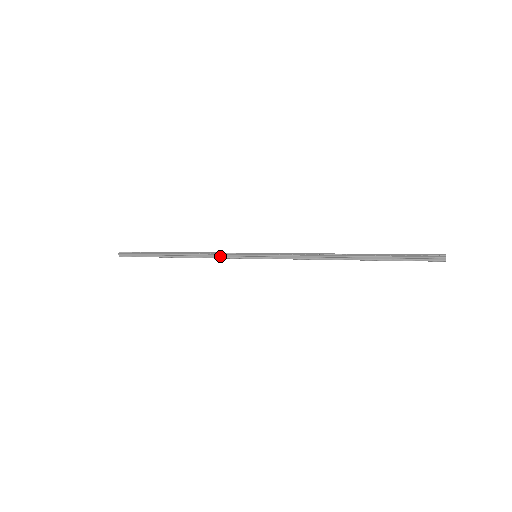
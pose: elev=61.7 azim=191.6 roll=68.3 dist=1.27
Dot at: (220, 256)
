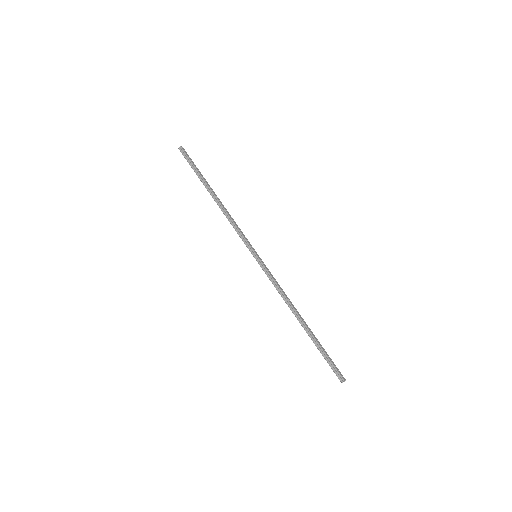
Dot at: (237, 229)
